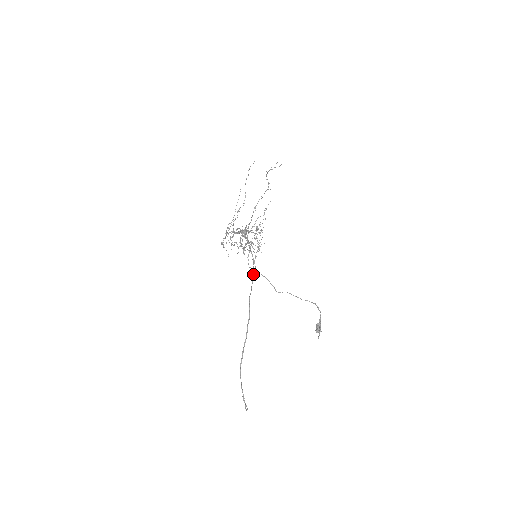
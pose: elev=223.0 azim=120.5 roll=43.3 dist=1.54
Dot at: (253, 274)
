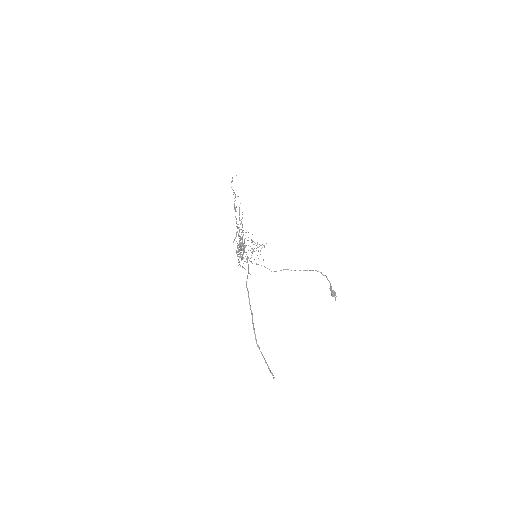
Dot at: (248, 266)
